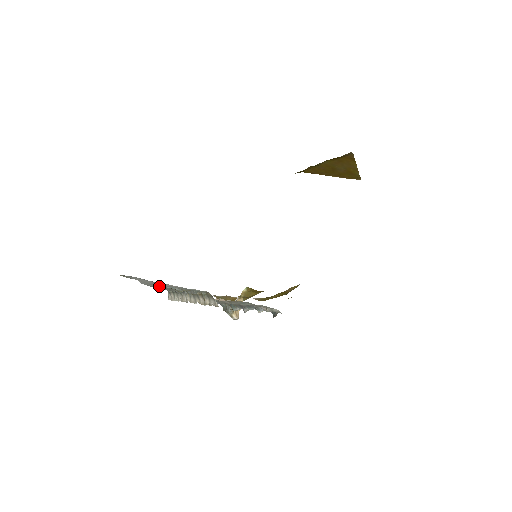
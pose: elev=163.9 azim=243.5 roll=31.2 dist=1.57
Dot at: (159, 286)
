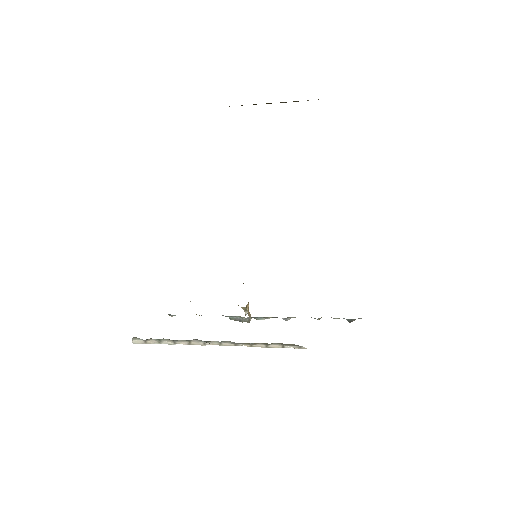
Dot at: occluded
